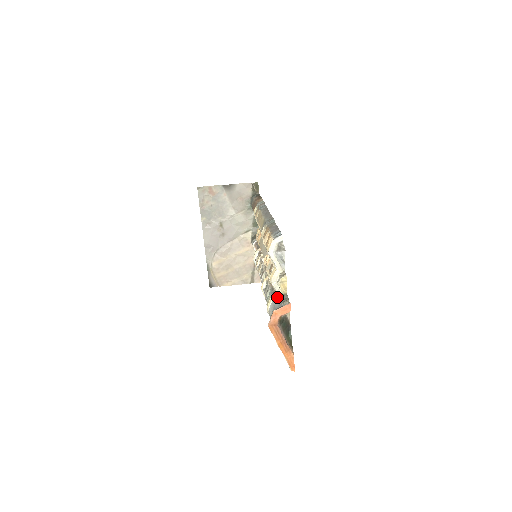
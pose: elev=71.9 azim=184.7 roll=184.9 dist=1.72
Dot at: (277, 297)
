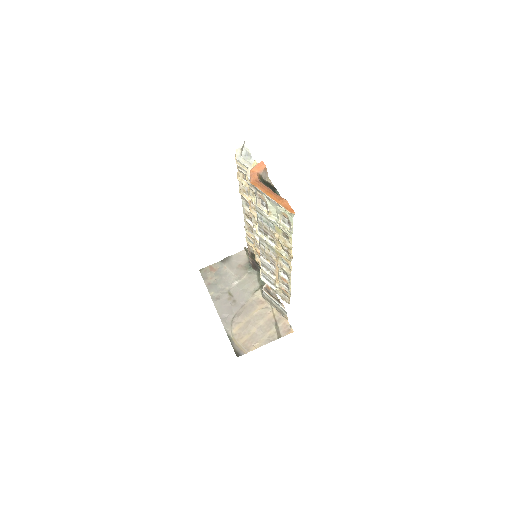
Dot at: occluded
